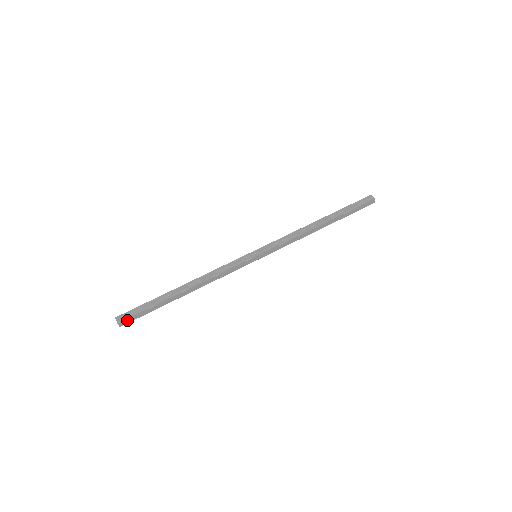
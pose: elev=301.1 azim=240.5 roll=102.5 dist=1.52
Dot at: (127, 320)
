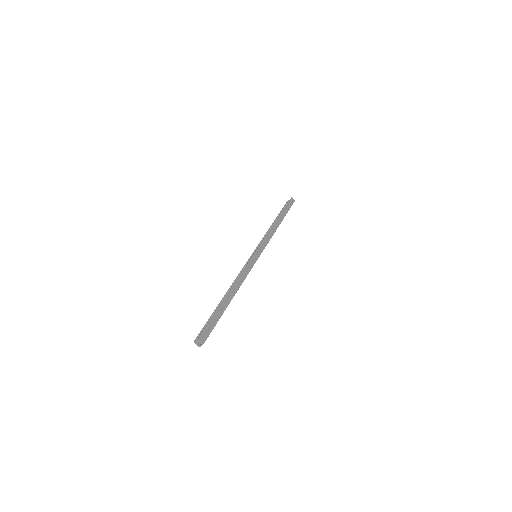
Dot at: (206, 339)
